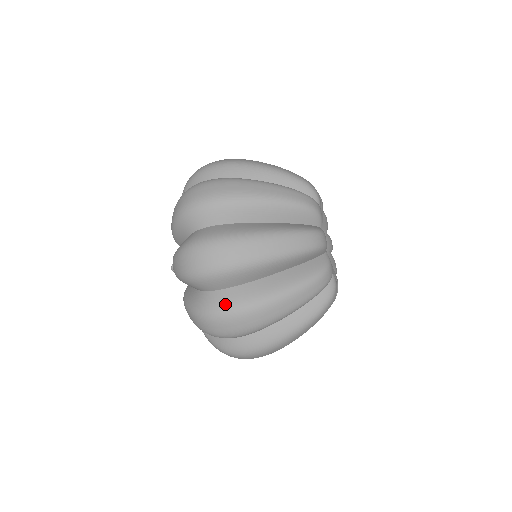
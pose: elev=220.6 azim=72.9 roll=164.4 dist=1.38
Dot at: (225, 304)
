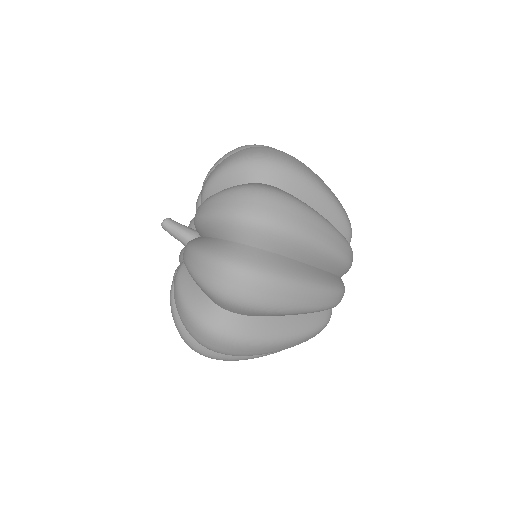
Dot at: (260, 263)
